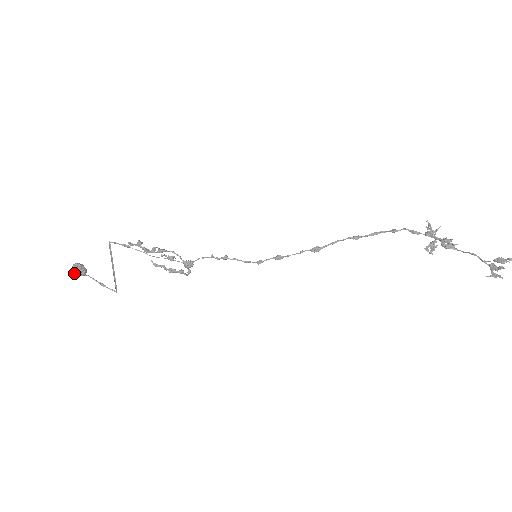
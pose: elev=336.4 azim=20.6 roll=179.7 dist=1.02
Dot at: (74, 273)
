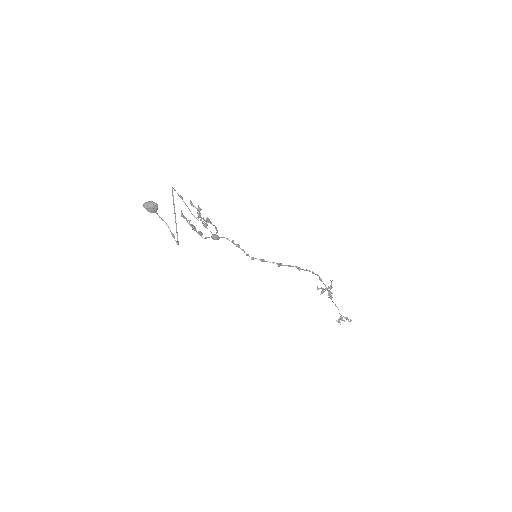
Dot at: (149, 209)
